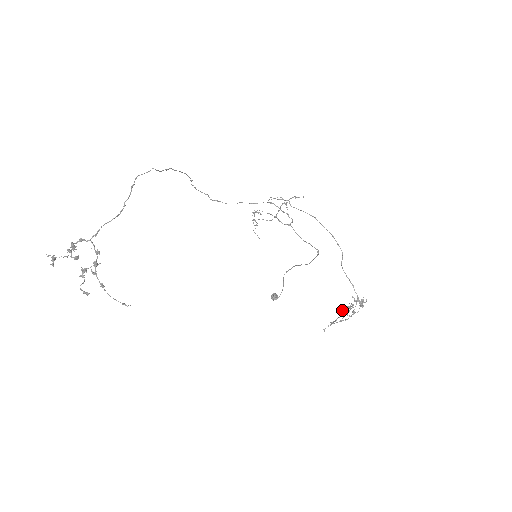
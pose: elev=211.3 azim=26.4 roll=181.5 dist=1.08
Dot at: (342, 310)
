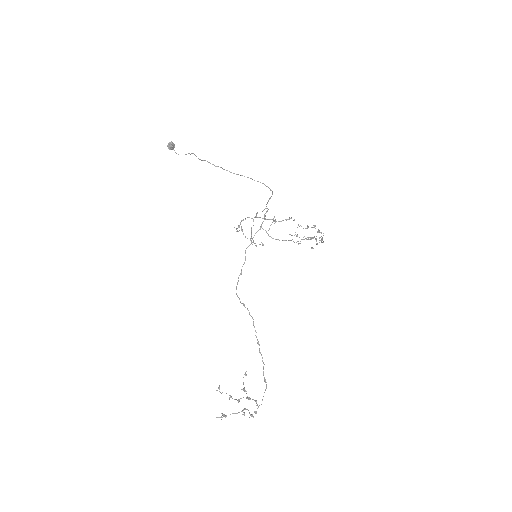
Dot at: (313, 248)
